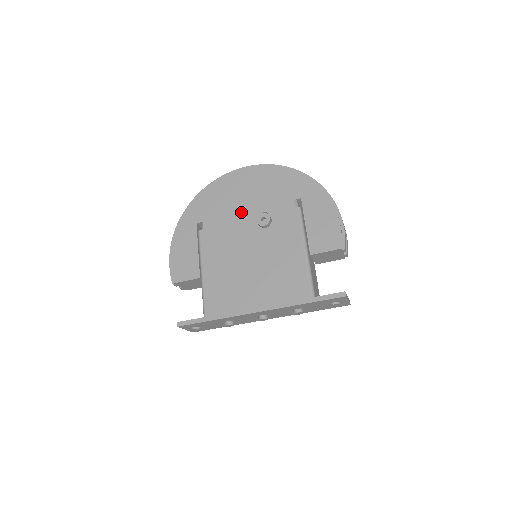
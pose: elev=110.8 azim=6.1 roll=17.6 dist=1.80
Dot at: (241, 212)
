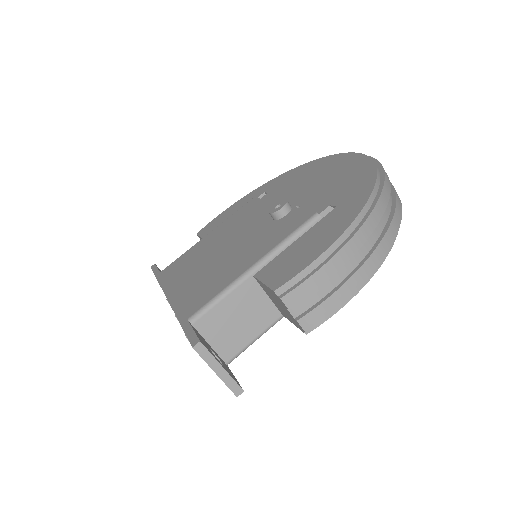
Dot at: (291, 196)
